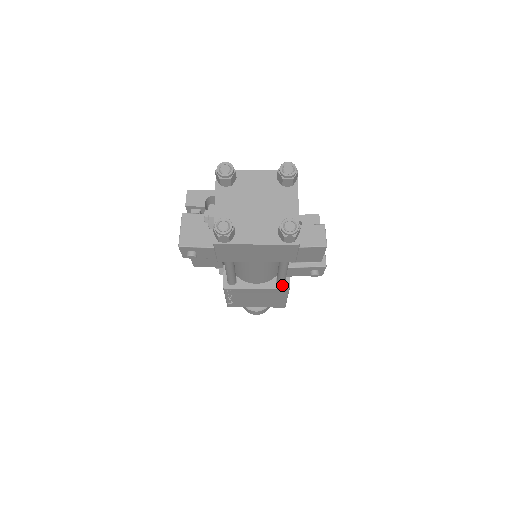
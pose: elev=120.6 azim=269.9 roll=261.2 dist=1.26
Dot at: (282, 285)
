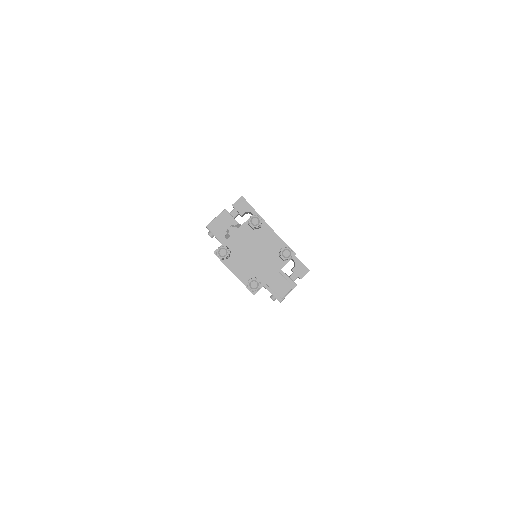
Dot at: occluded
